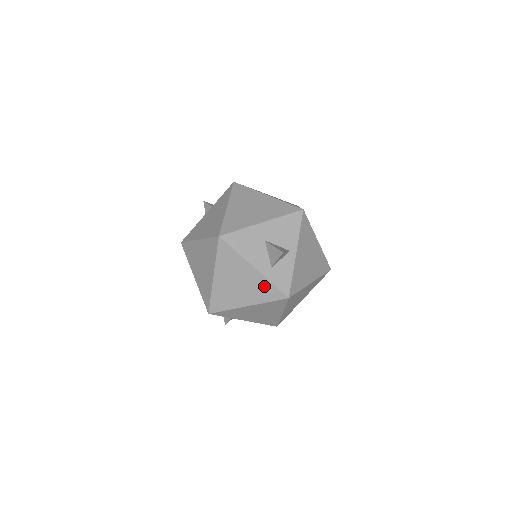
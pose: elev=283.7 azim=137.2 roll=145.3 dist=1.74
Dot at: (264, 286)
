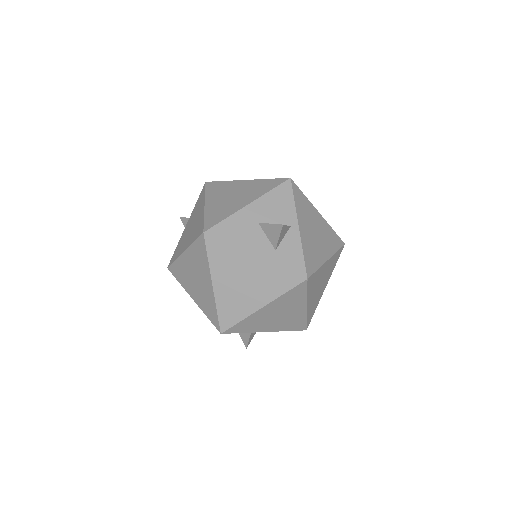
Dot at: (274, 275)
